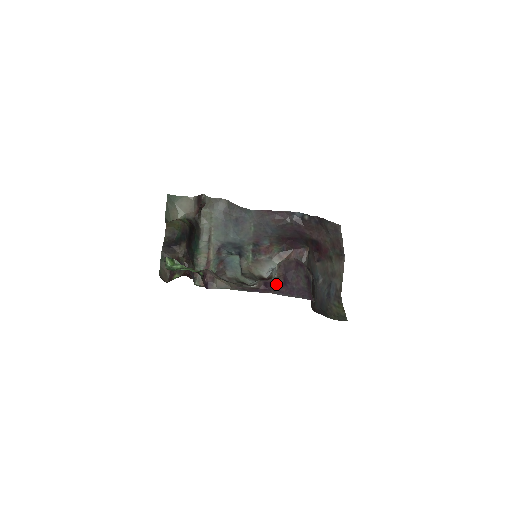
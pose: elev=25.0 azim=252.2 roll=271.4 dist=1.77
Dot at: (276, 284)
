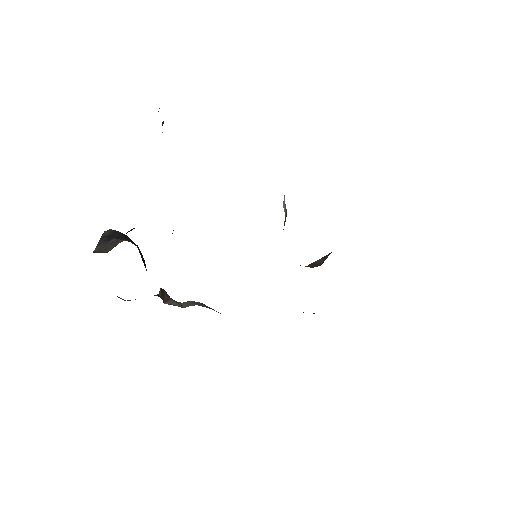
Dot at: occluded
